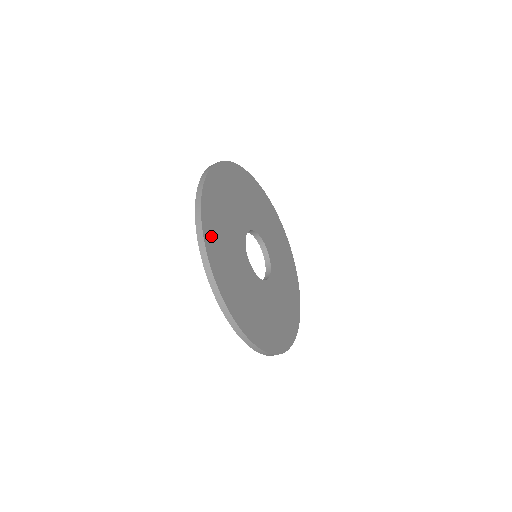
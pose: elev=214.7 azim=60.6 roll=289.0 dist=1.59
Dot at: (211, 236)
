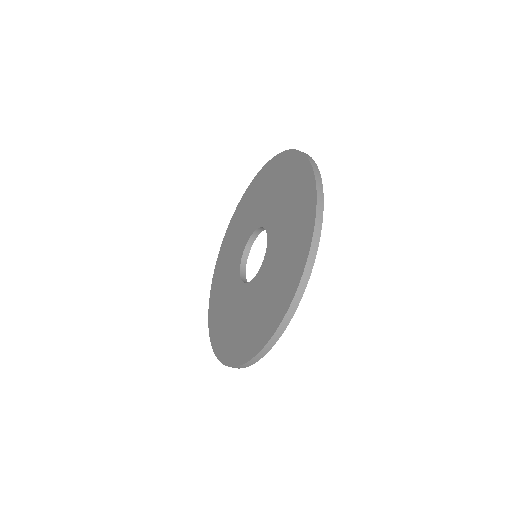
Dot at: occluded
